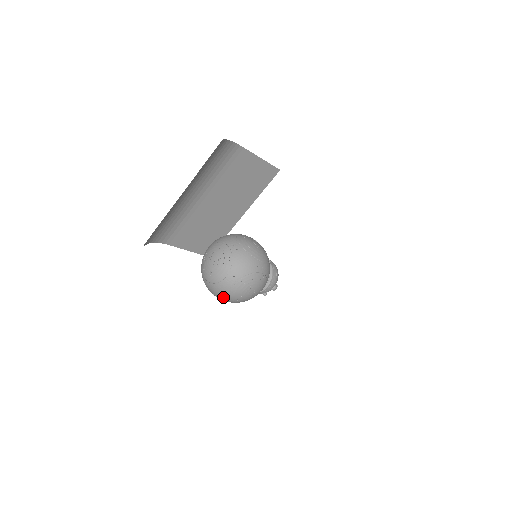
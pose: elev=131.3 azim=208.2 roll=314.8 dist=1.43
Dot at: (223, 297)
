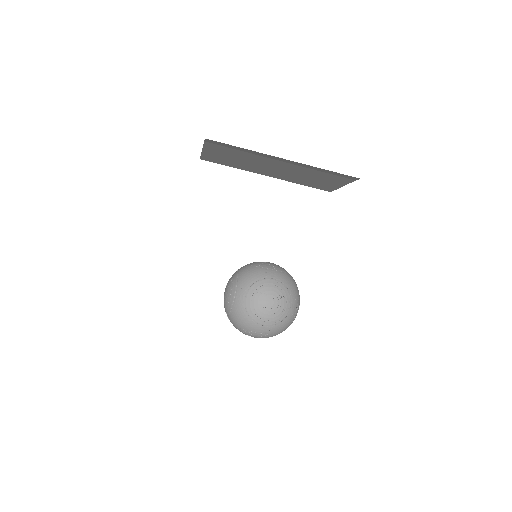
Dot at: (236, 322)
